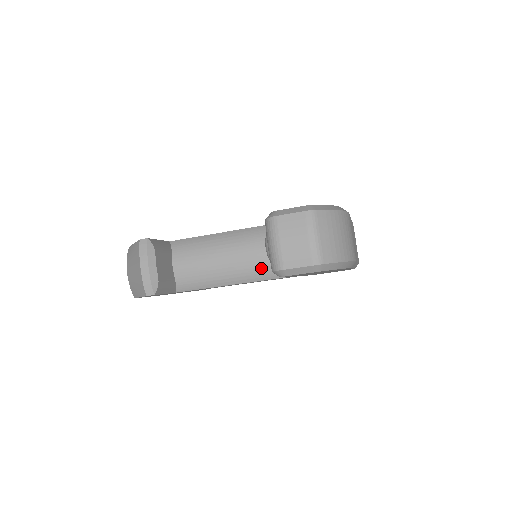
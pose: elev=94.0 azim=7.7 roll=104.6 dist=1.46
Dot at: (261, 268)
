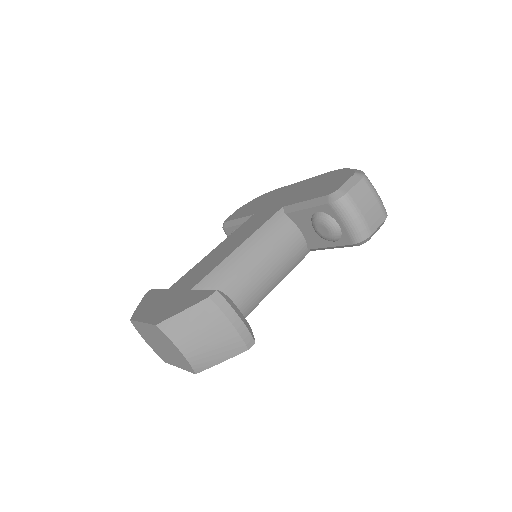
Dot at: (292, 258)
